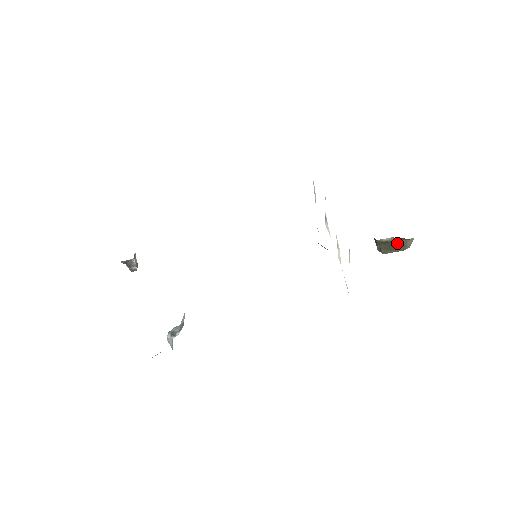
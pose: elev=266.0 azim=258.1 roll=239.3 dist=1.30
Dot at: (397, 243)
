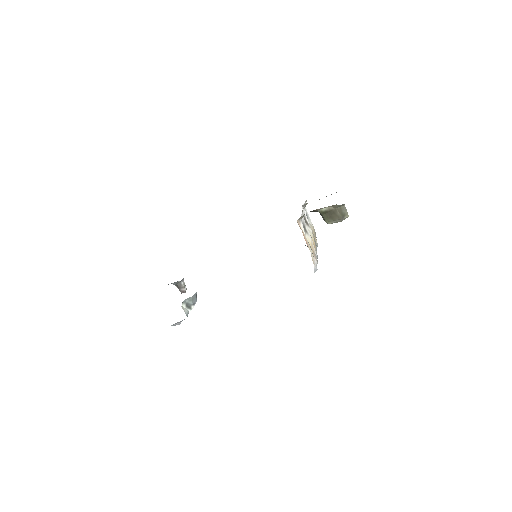
Dot at: (335, 212)
